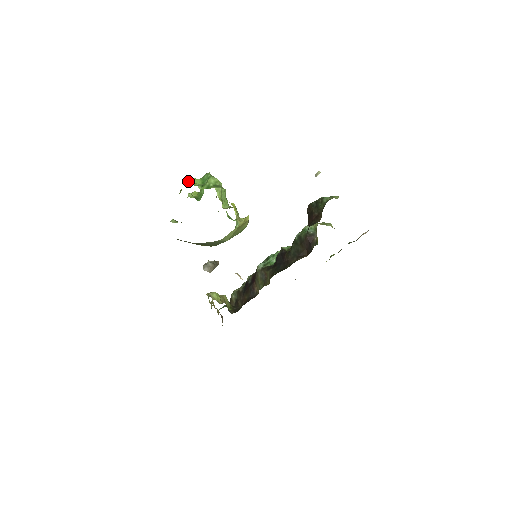
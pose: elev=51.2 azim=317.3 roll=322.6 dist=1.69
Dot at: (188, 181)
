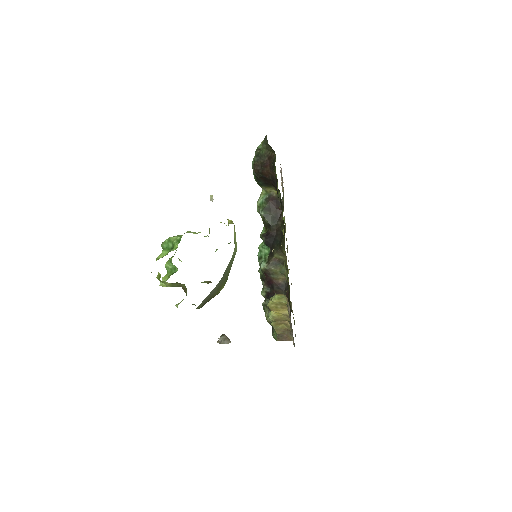
Dot at: occluded
